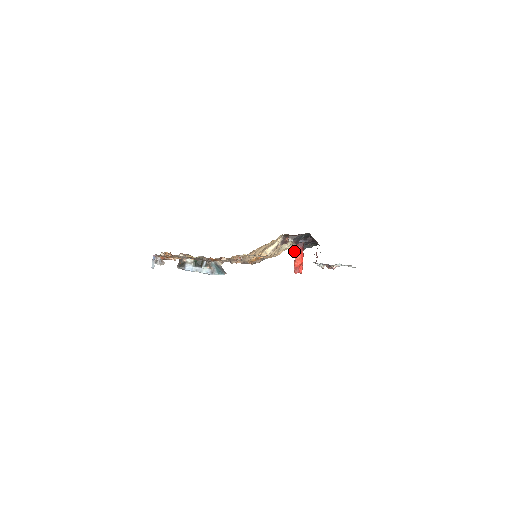
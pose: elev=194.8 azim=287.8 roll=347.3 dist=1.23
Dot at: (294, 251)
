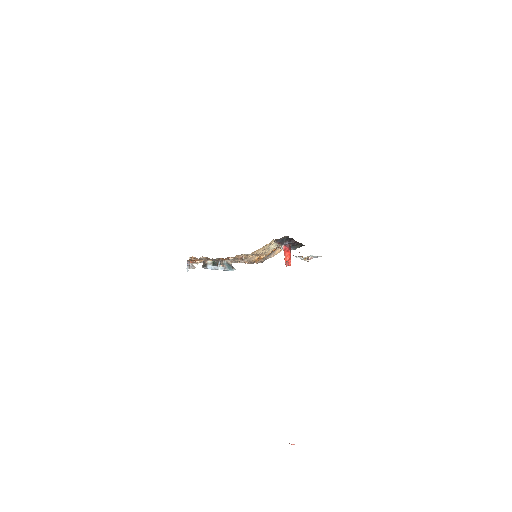
Dot at: (284, 250)
